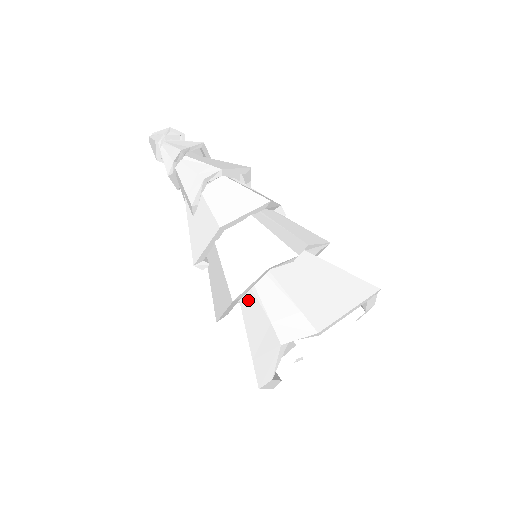
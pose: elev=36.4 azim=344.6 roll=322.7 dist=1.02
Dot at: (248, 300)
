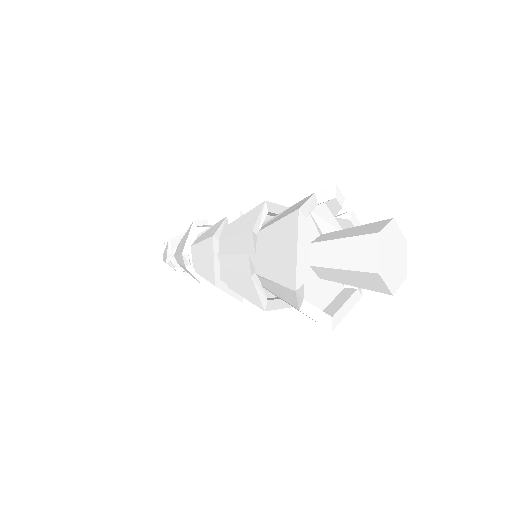
Dot at: occluded
